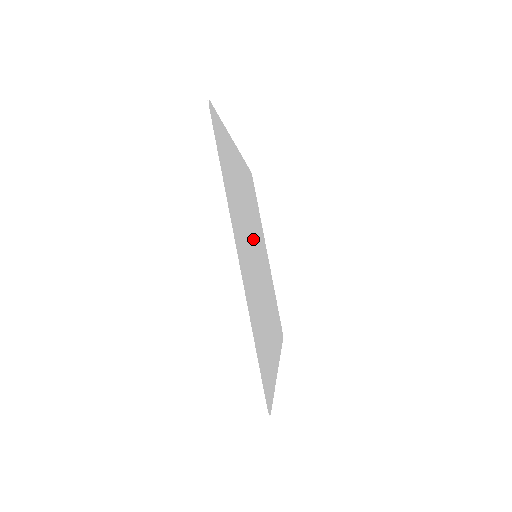
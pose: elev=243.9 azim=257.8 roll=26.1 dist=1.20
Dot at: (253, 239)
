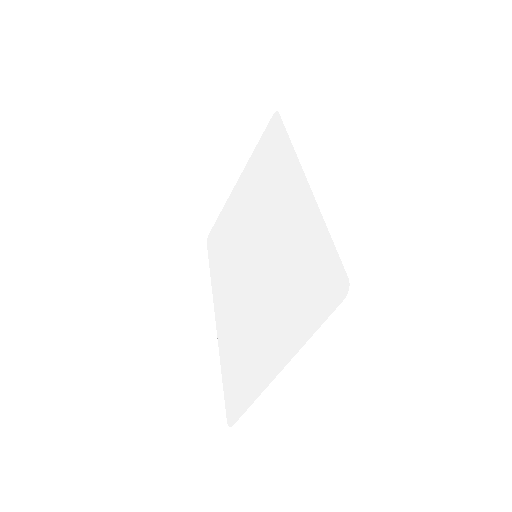
Dot at: occluded
